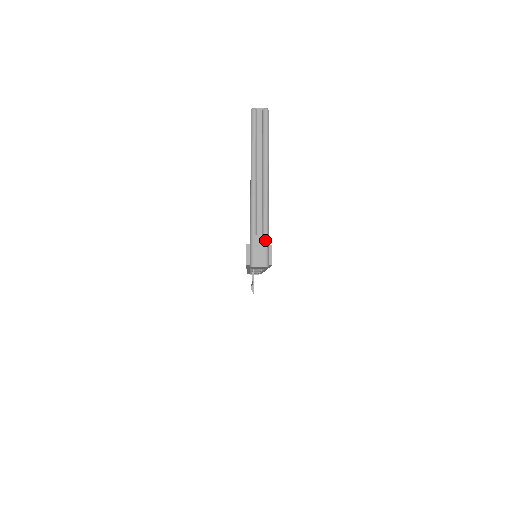
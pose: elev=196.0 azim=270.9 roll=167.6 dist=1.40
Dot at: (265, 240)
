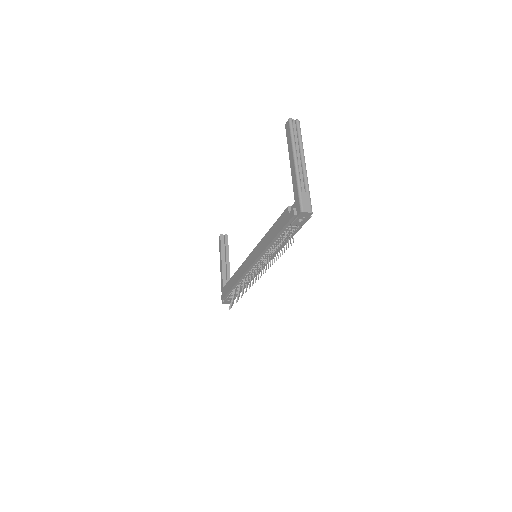
Dot at: (309, 196)
